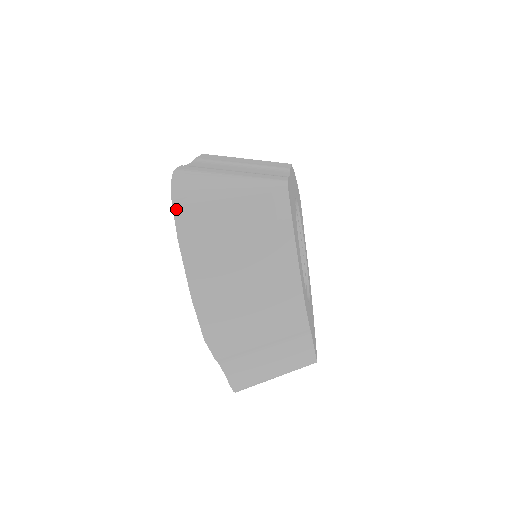
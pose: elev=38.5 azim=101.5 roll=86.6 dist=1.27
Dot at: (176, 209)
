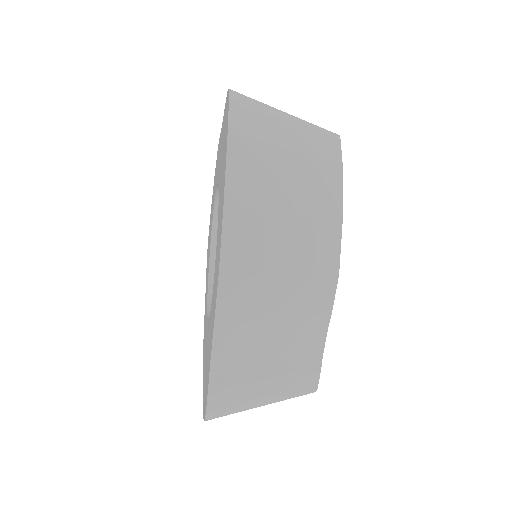
Dot at: (232, 108)
